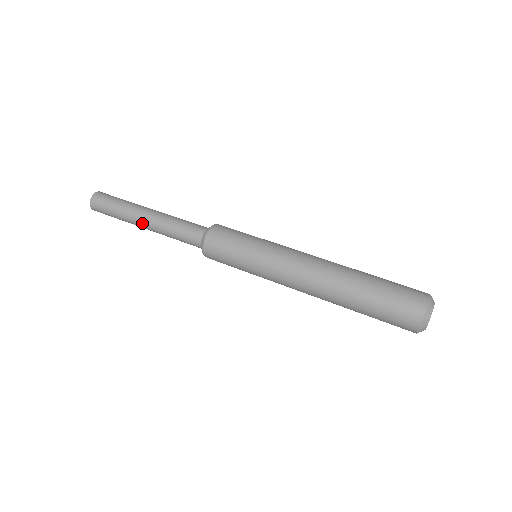
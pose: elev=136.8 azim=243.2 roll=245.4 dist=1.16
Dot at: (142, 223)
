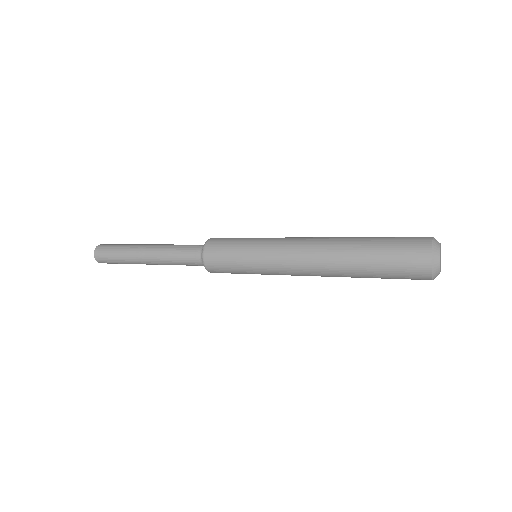
Dot at: (144, 259)
